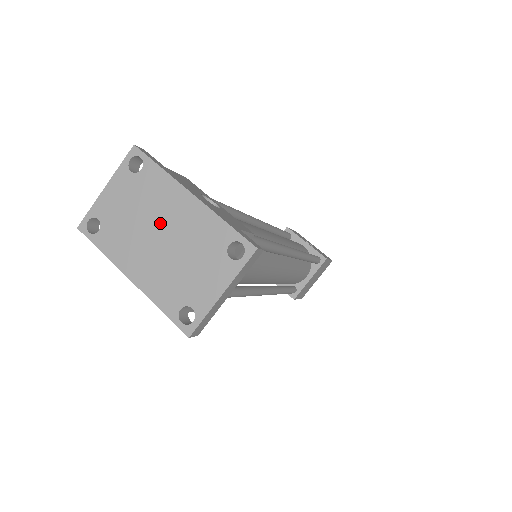
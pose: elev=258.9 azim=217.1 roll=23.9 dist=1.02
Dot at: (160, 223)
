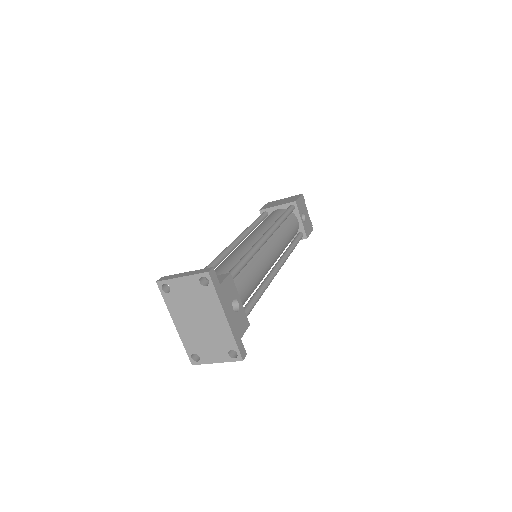
Dot at: (203, 316)
